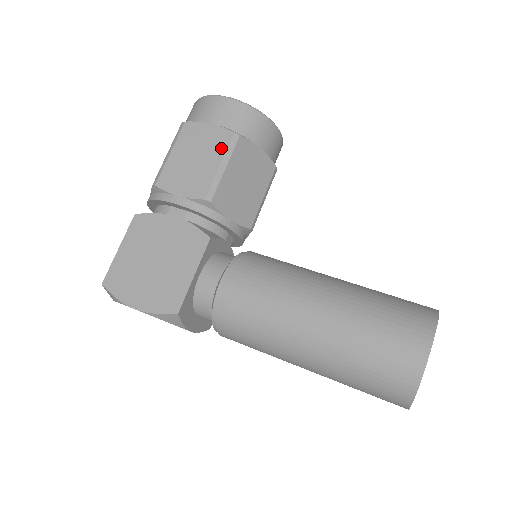
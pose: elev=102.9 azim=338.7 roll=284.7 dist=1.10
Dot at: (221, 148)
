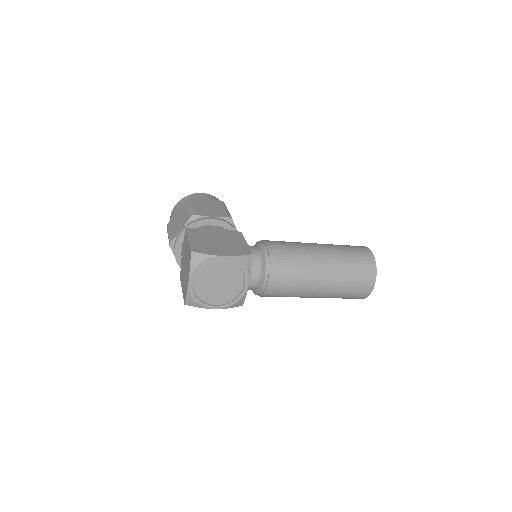
Dot at: (220, 205)
